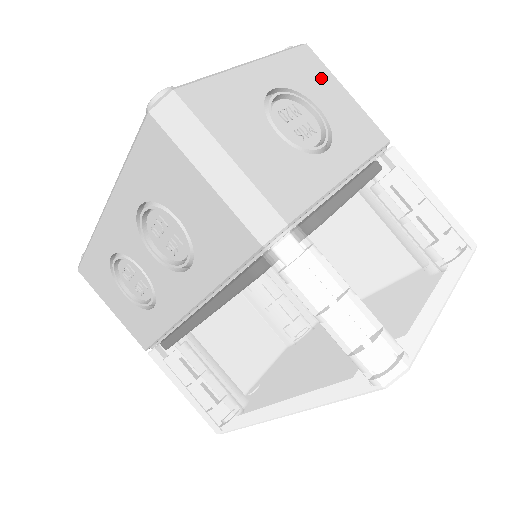
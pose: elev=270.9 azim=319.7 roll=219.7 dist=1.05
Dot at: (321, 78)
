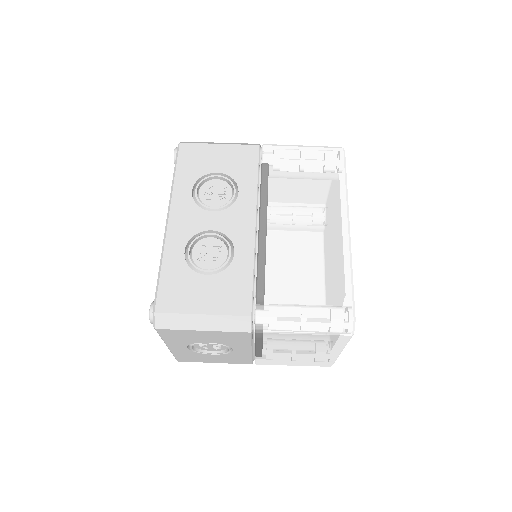
Dot at: occluded
